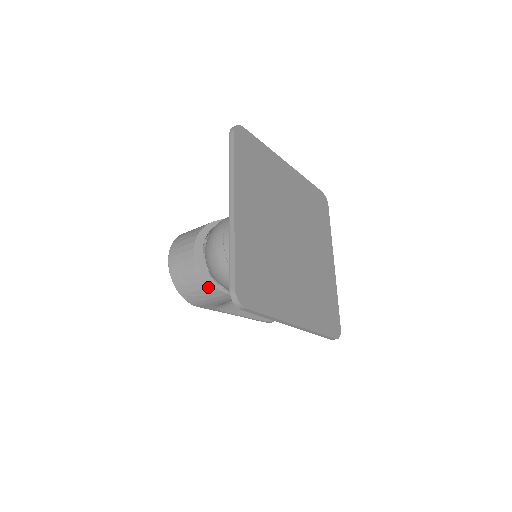
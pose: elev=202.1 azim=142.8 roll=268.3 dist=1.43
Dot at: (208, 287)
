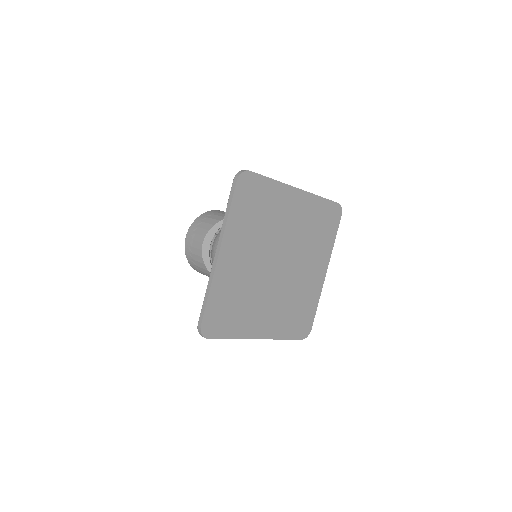
Dot at: (209, 274)
